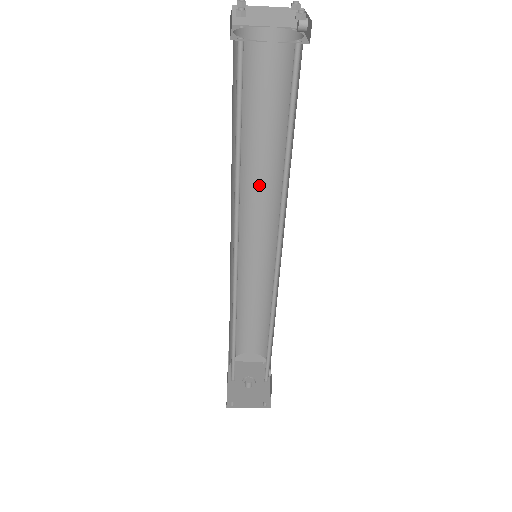
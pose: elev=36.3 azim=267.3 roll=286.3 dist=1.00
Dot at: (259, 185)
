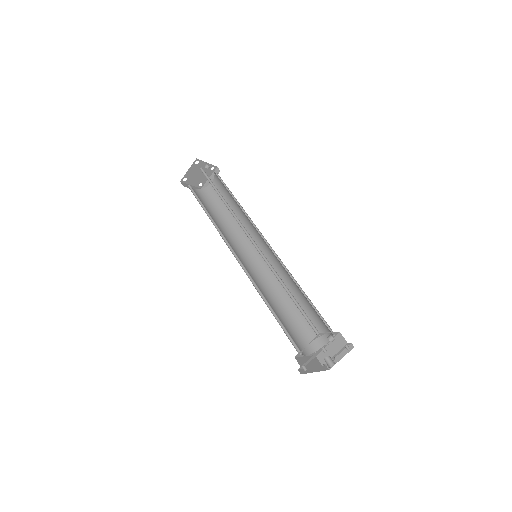
Dot at: (247, 231)
